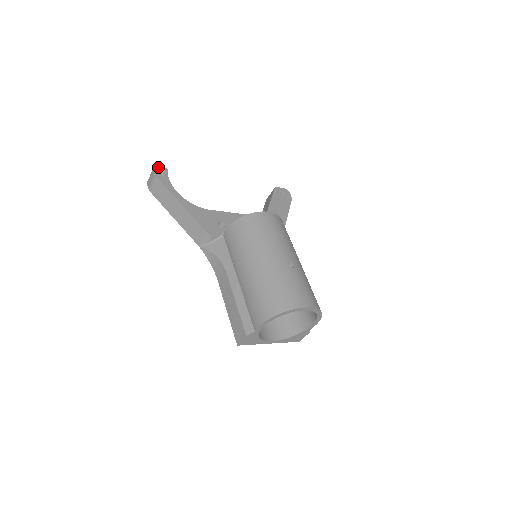
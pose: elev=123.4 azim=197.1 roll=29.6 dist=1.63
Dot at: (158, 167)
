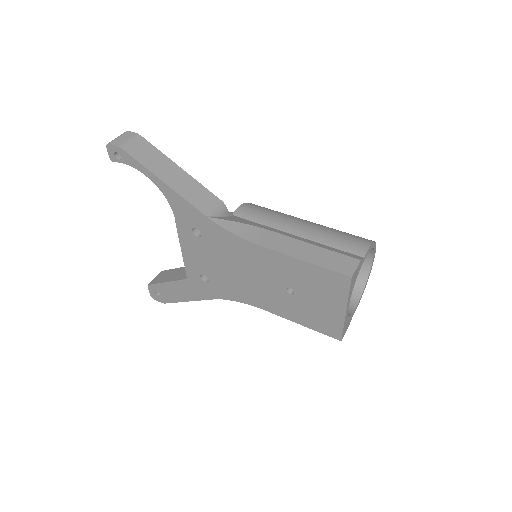
Dot at: occluded
